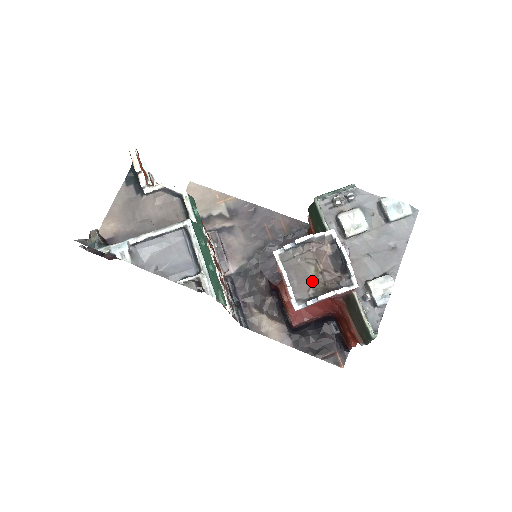
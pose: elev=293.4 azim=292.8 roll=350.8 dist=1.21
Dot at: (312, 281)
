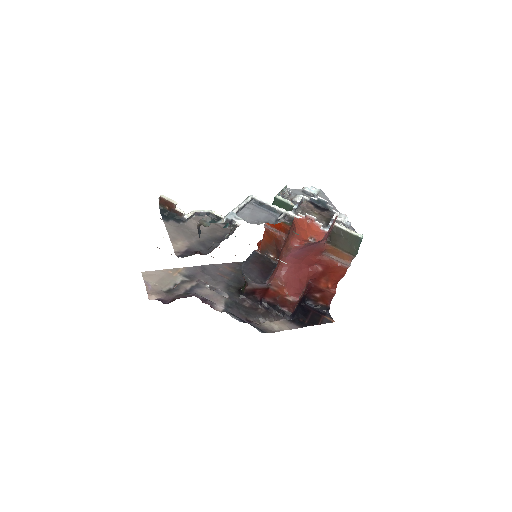
Dot at: (319, 218)
